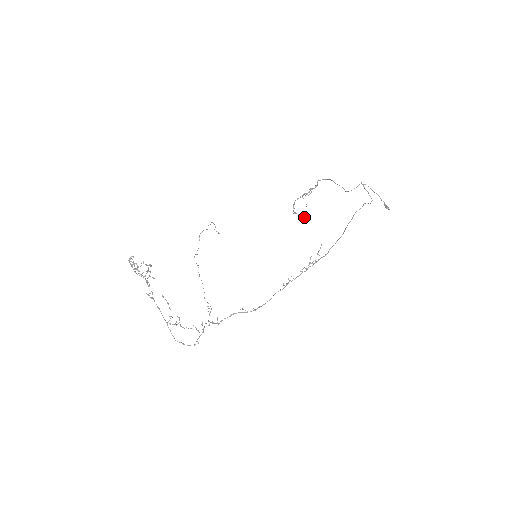
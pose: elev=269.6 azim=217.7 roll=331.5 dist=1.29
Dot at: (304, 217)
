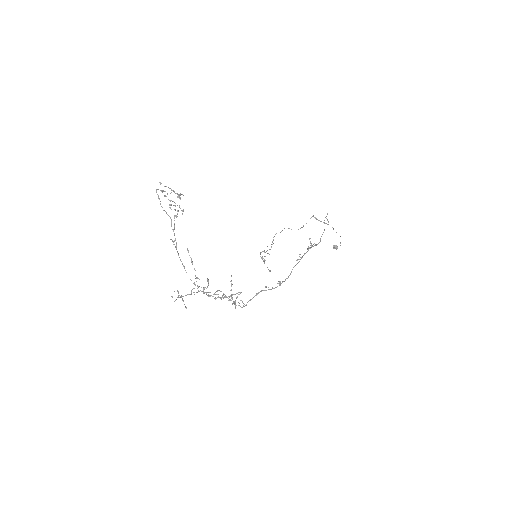
Dot at: occluded
